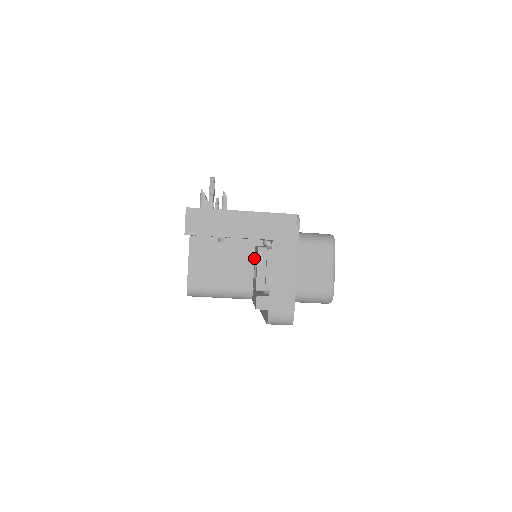
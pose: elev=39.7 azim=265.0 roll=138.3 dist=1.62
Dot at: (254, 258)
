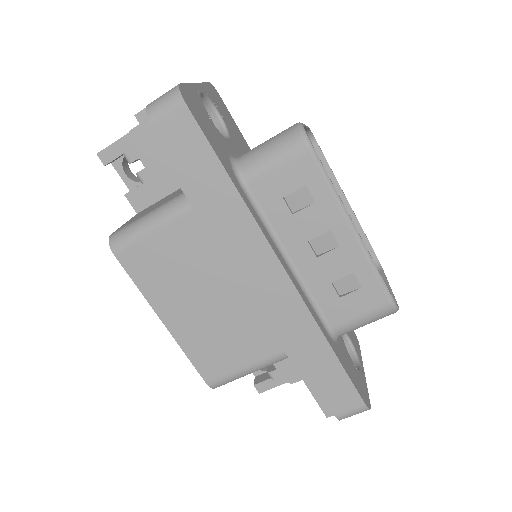
Dot at: occluded
